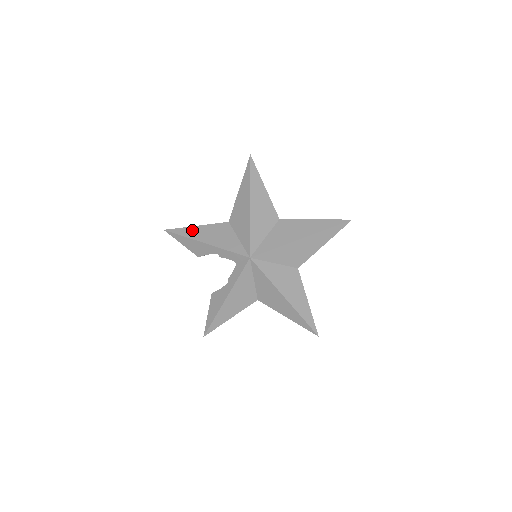
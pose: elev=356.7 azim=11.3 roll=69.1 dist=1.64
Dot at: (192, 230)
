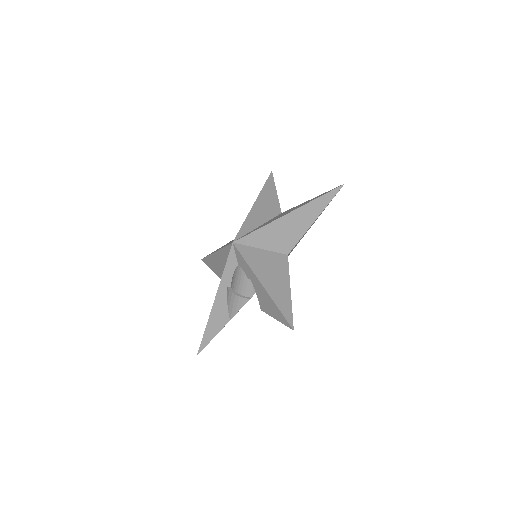
Dot at: occluded
